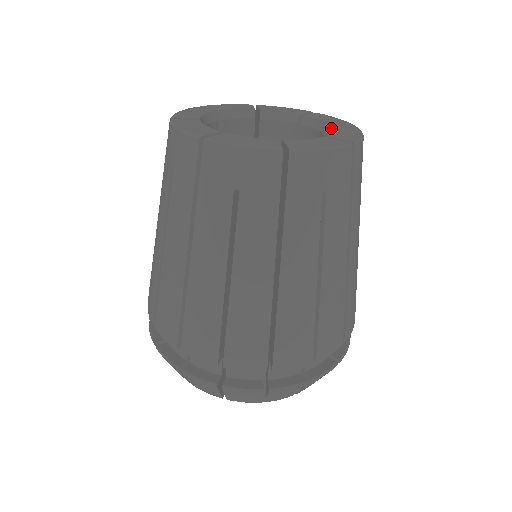
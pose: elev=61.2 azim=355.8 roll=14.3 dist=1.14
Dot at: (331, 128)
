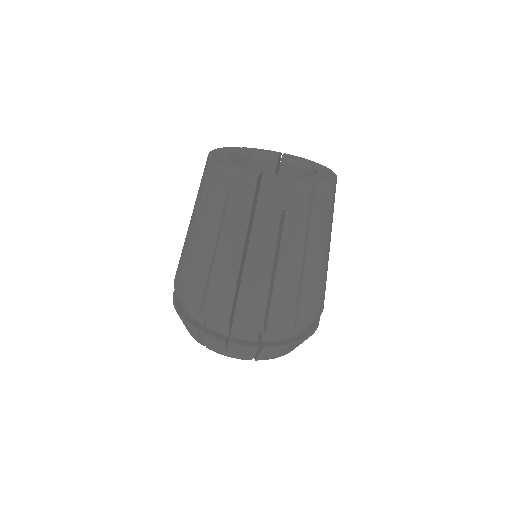
Dot at: (316, 174)
